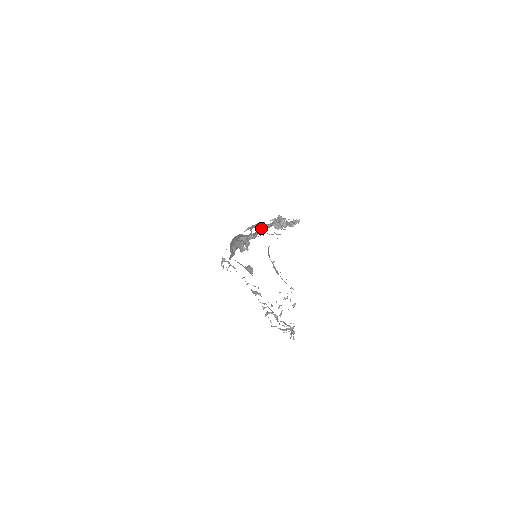
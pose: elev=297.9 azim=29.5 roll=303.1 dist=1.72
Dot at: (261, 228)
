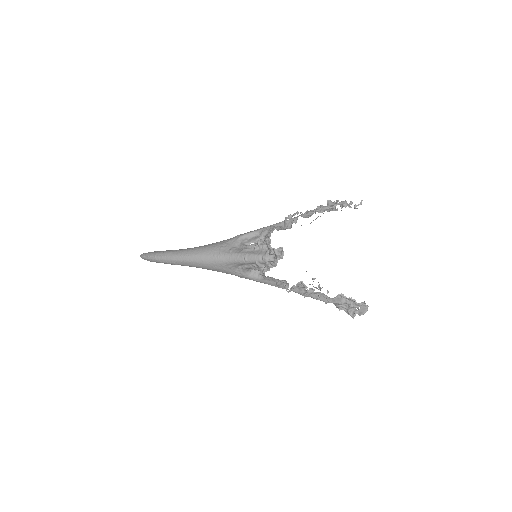
Dot at: (318, 212)
